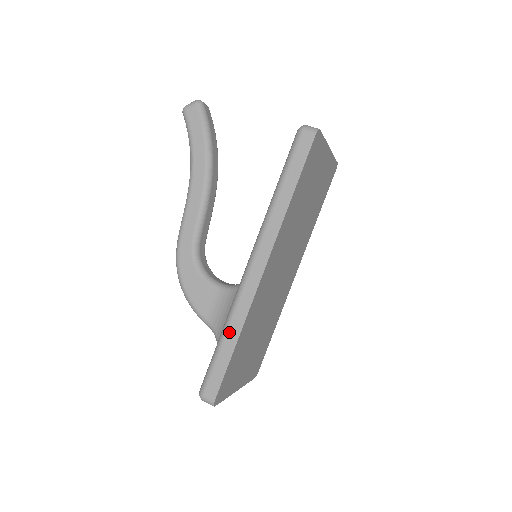
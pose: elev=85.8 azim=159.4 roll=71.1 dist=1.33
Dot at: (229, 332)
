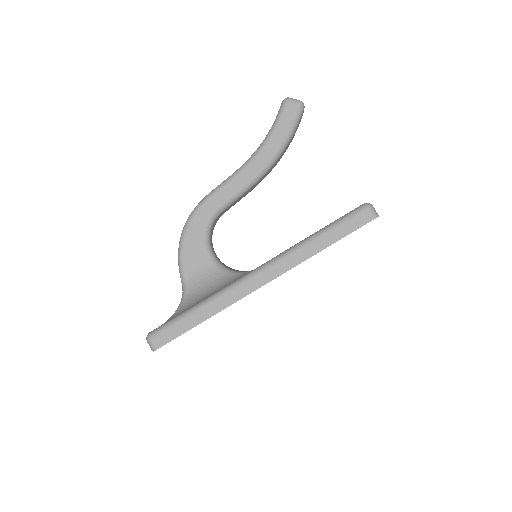
Dot at: (206, 309)
